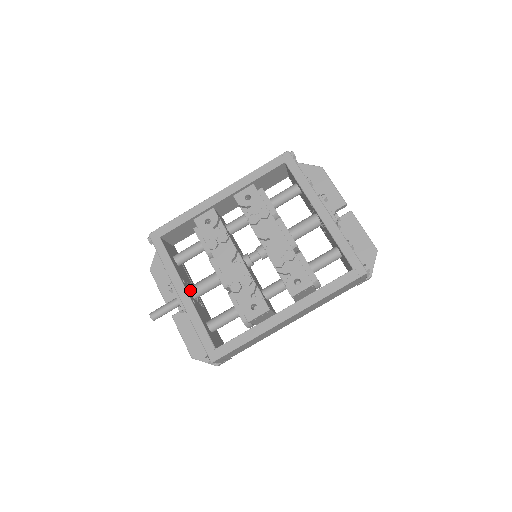
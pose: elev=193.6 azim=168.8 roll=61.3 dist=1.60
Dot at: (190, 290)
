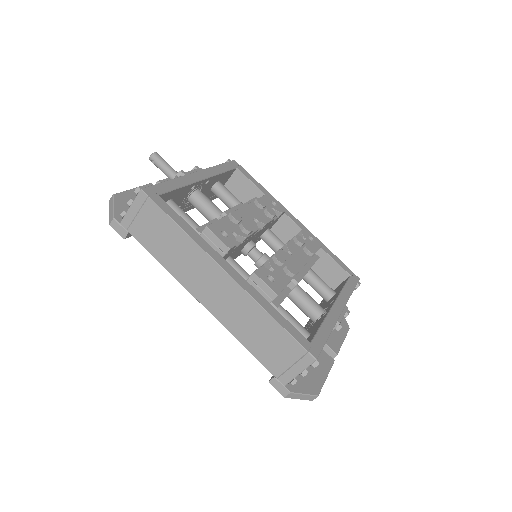
Dot at: occluded
